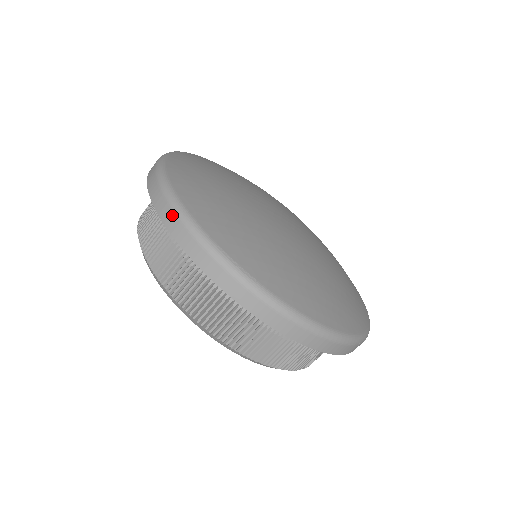
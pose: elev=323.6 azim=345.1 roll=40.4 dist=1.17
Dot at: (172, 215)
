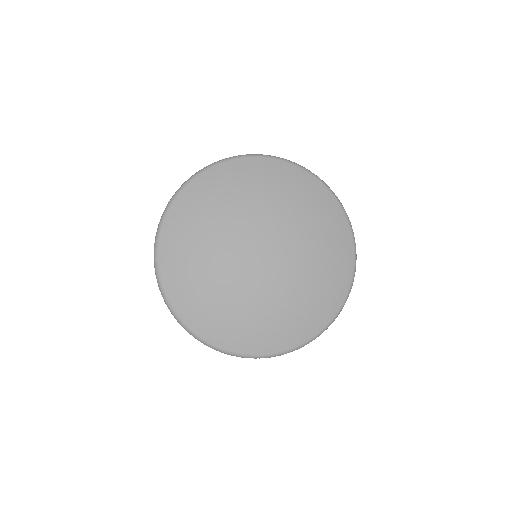
Dot at: (159, 222)
